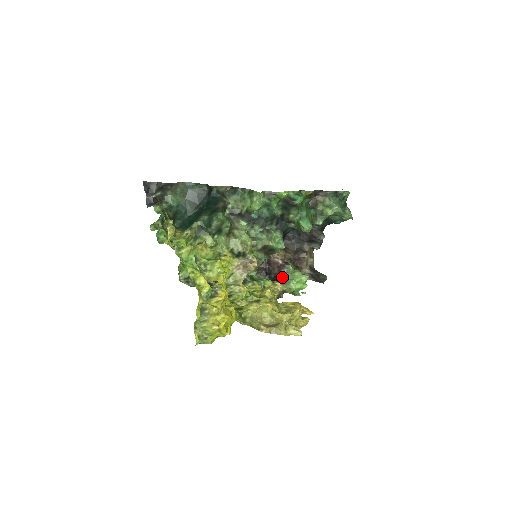
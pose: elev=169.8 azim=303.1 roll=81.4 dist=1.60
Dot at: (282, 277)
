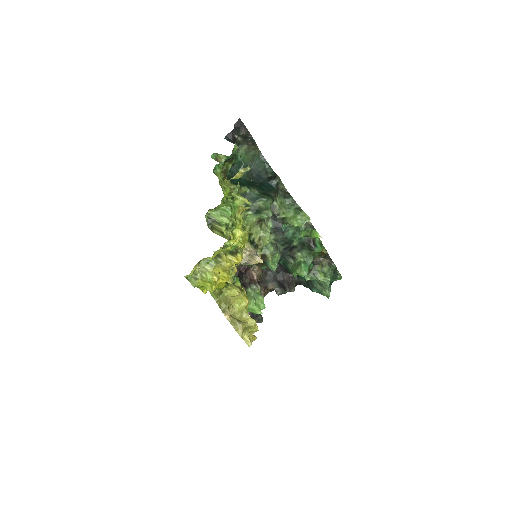
Dot at: (249, 289)
